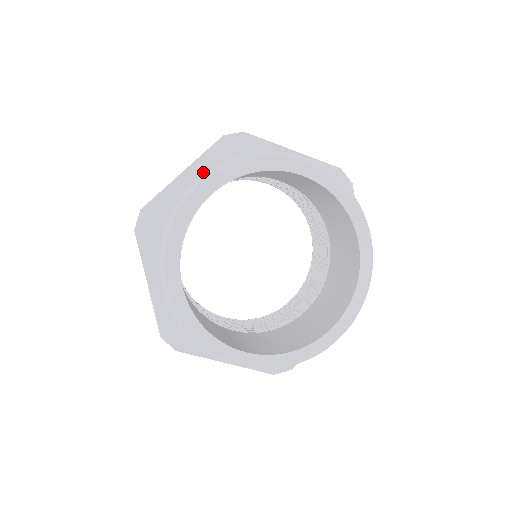
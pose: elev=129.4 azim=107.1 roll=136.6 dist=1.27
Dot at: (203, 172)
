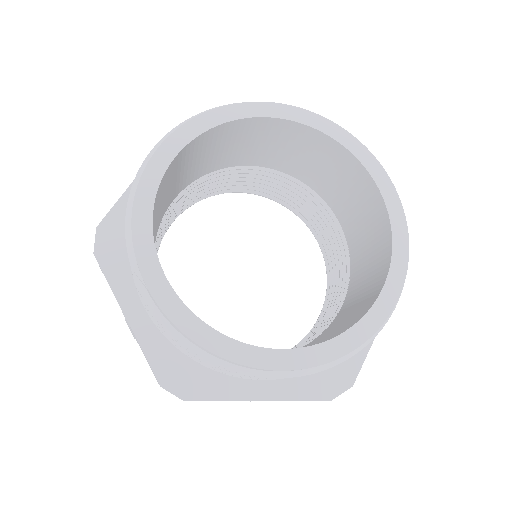
Dot at: occluded
